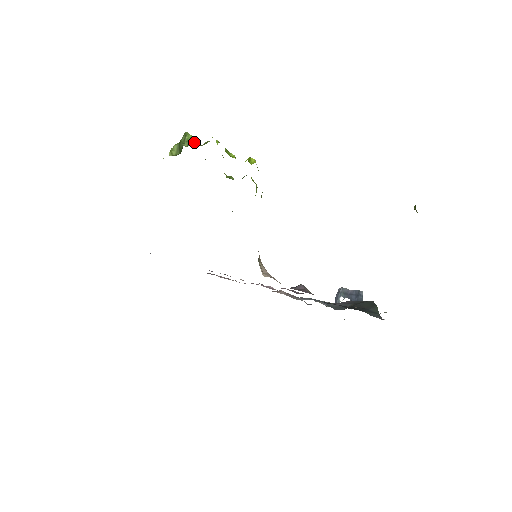
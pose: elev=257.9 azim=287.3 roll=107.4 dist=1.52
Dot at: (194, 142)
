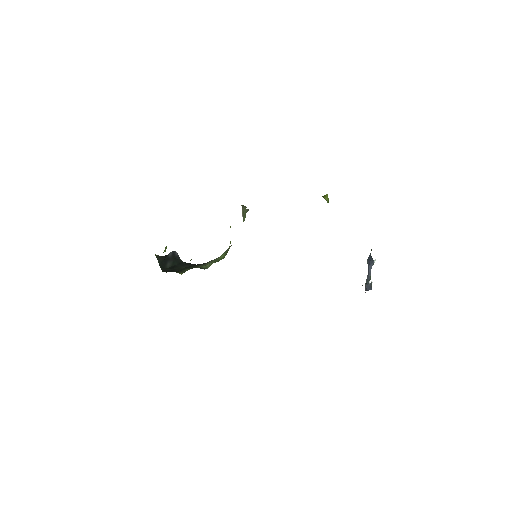
Dot at: occluded
